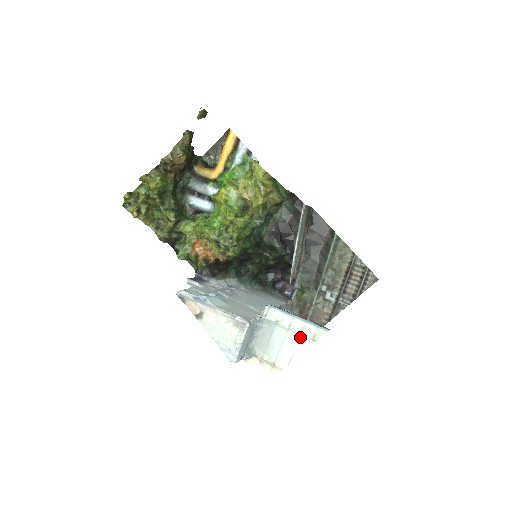
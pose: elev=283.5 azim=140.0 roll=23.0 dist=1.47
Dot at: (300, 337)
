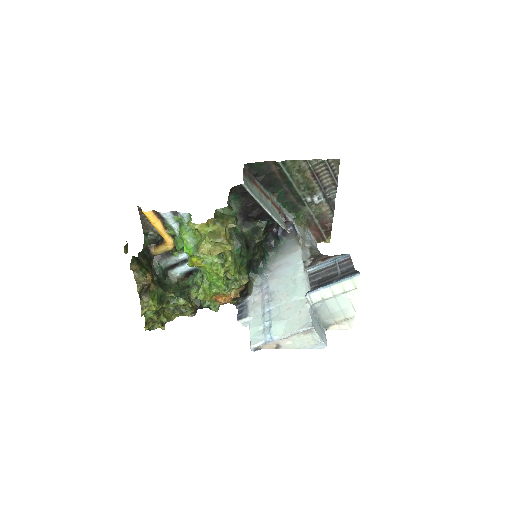
Dot at: (346, 293)
